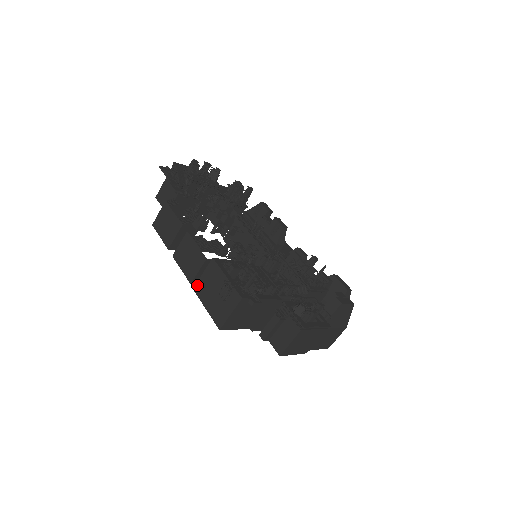
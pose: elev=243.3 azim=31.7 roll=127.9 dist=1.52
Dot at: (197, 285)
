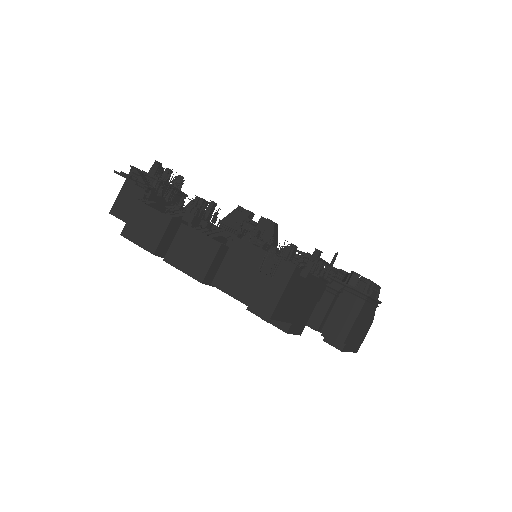
Dot at: (217, 277)
